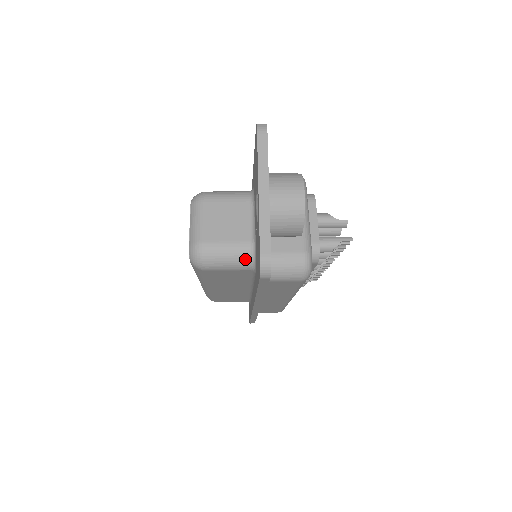
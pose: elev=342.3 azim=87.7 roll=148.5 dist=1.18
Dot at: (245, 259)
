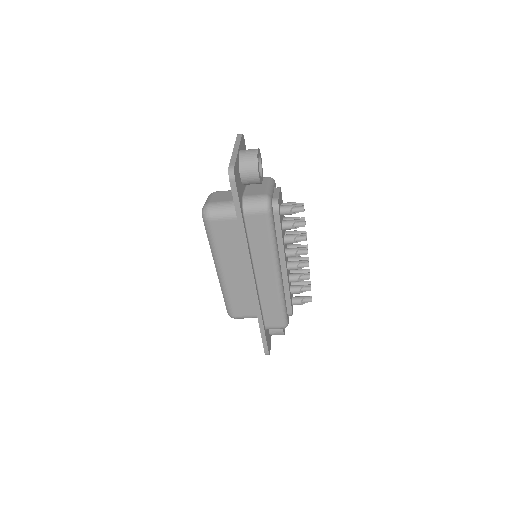
Dot at: (233, 209)
